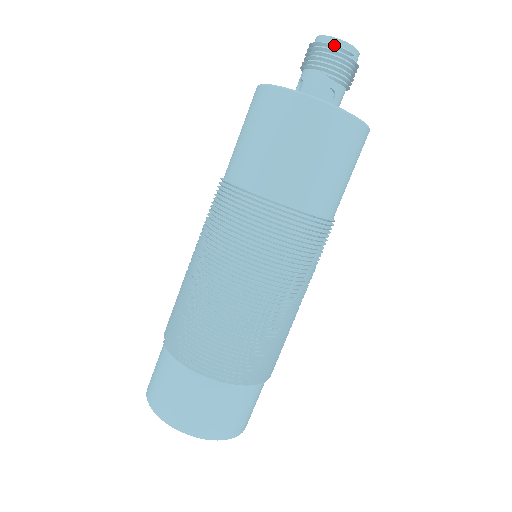
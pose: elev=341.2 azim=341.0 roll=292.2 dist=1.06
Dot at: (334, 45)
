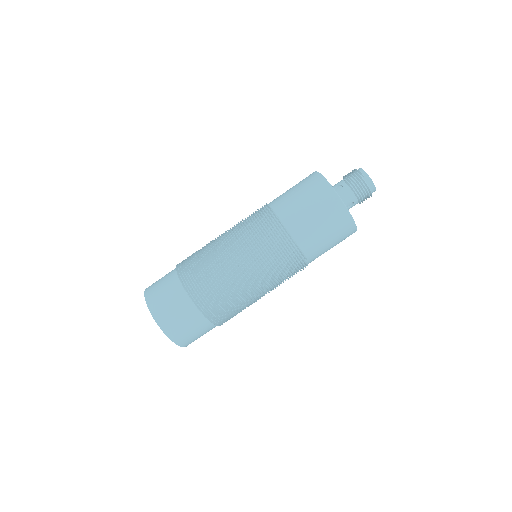
Dot at: (356, 169)
